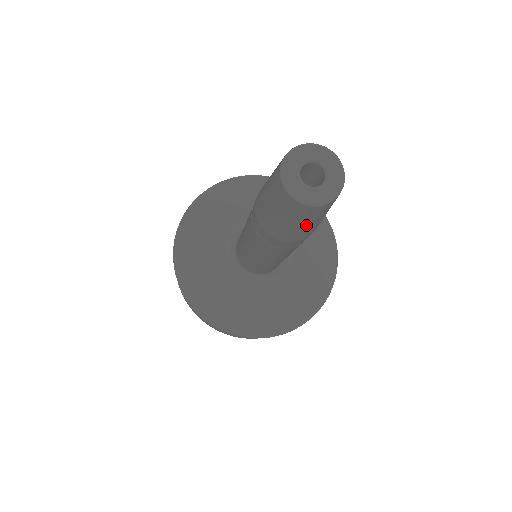
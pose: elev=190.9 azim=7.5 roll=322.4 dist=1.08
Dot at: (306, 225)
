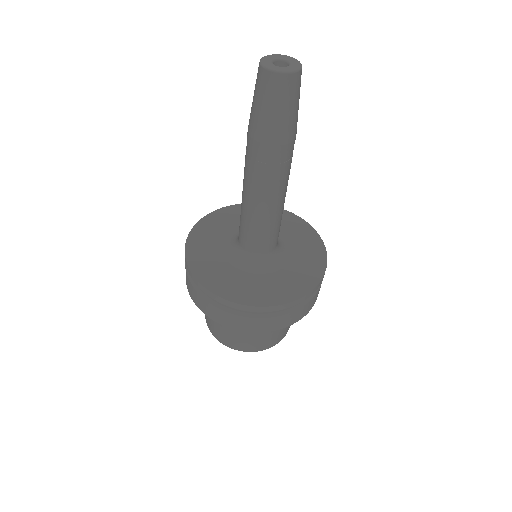
Dot at: (266, 108)
